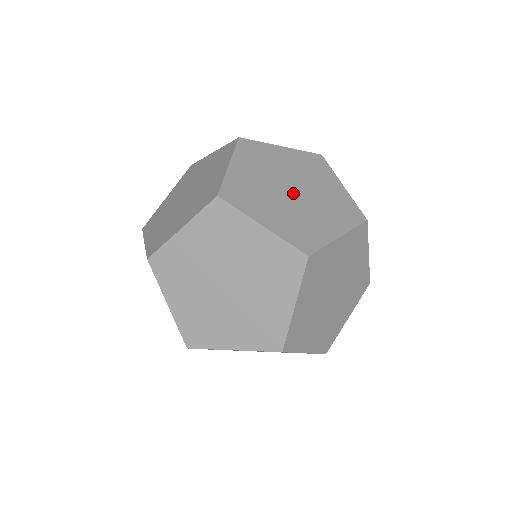
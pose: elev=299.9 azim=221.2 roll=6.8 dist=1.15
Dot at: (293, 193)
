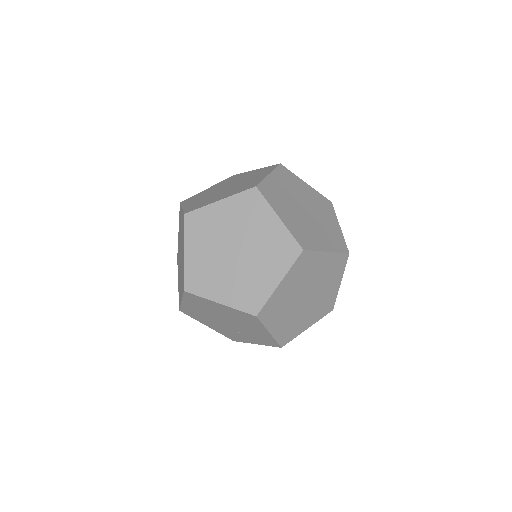
Dot at: (305, 300)
